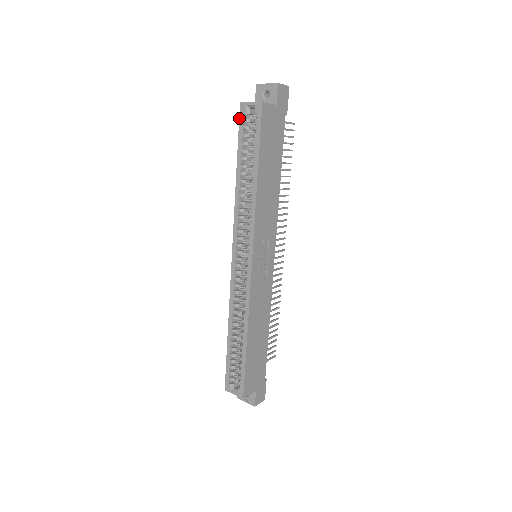
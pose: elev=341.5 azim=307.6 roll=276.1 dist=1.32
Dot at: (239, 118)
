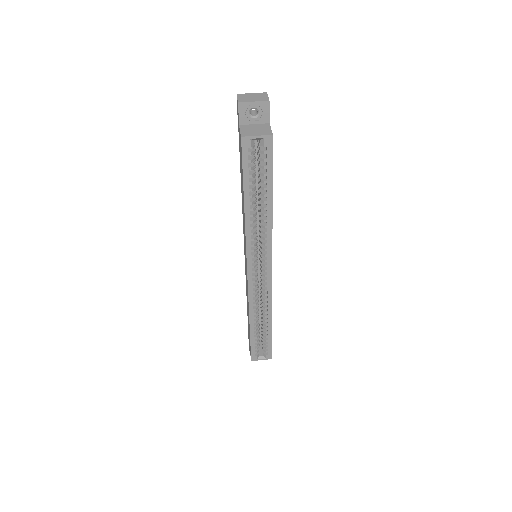
Dot at: (242, 153)
